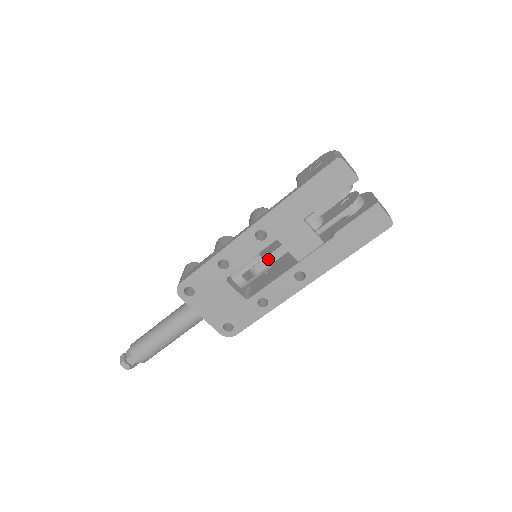
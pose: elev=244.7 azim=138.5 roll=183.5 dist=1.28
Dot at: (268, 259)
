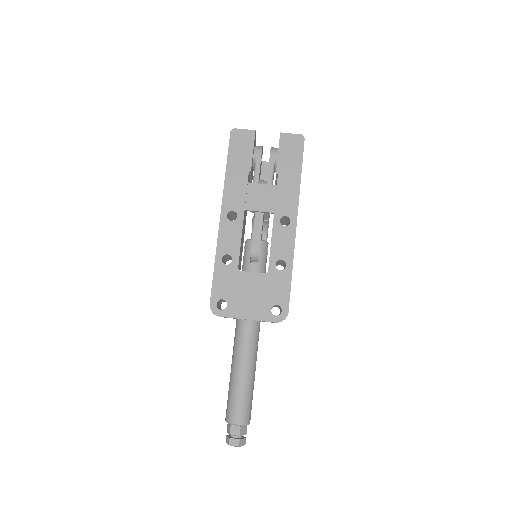
Dot at: (256, 234)
